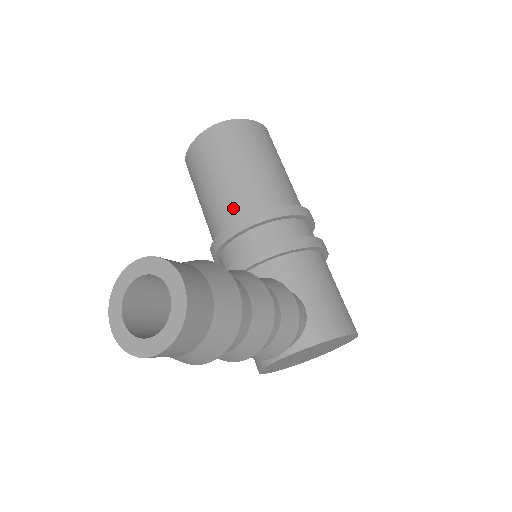
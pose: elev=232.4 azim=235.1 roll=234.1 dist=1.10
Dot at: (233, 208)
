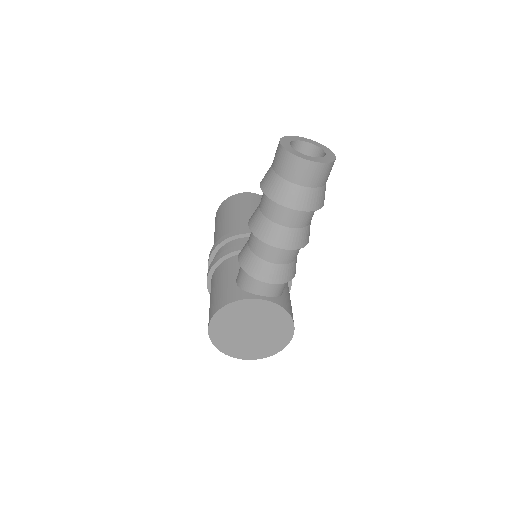
Dot at: occluded
